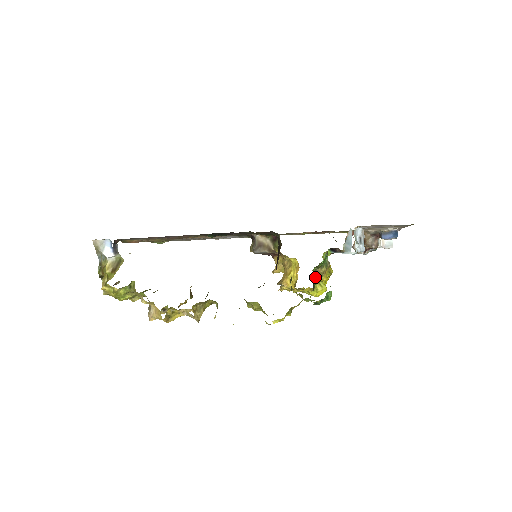
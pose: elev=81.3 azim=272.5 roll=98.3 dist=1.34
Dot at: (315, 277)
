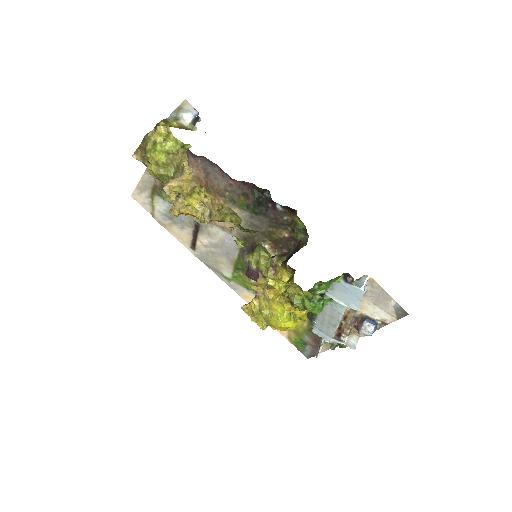
Dot at: occluded
